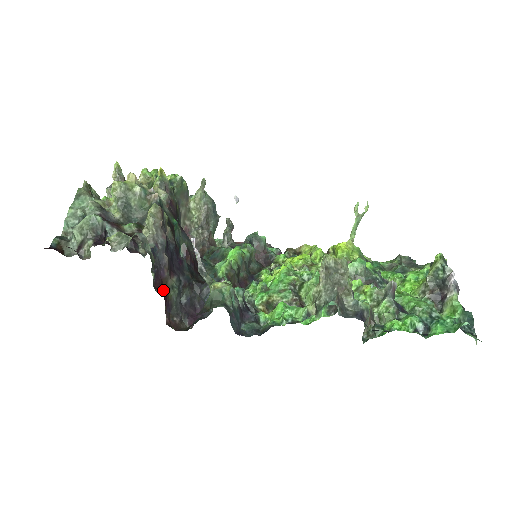
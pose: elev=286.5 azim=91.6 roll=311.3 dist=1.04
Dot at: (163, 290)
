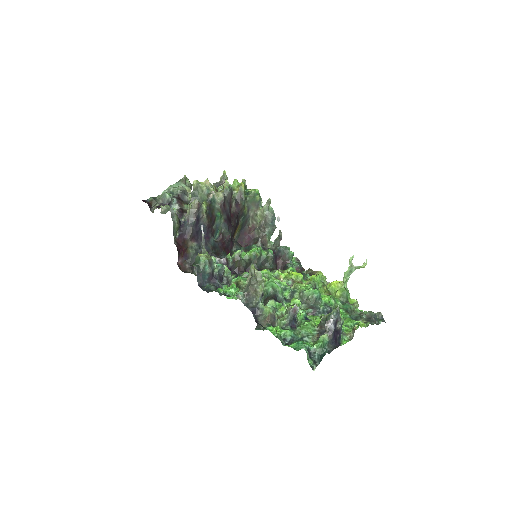
Dot at: (183, 246)
